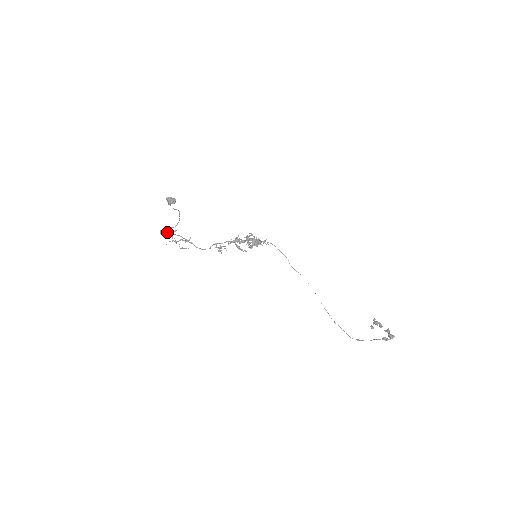
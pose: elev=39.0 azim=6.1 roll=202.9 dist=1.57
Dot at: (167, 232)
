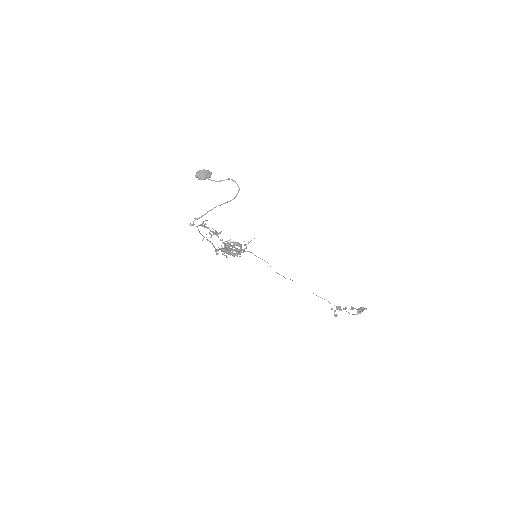
Dot at: occluded
